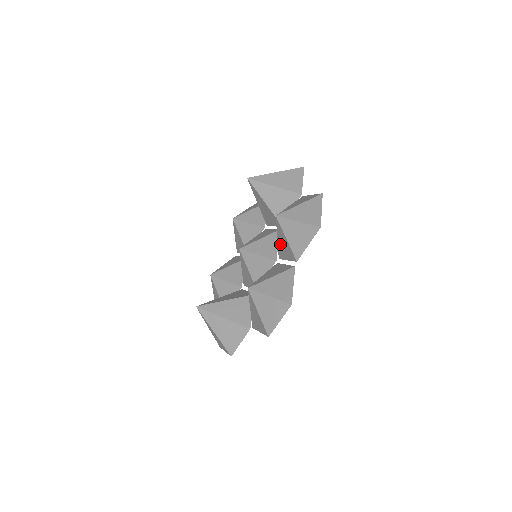
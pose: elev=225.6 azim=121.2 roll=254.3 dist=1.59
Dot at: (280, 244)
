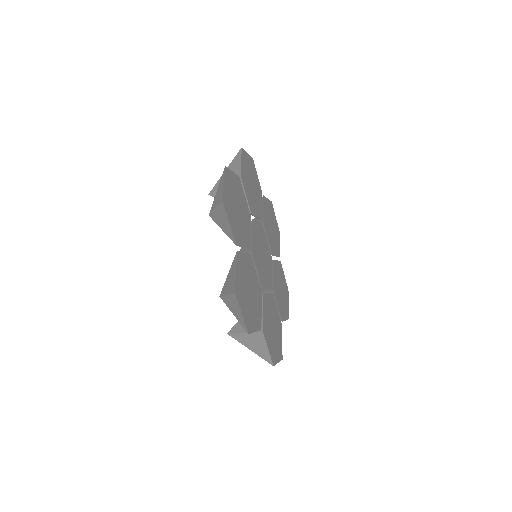
Dot at: occluded
